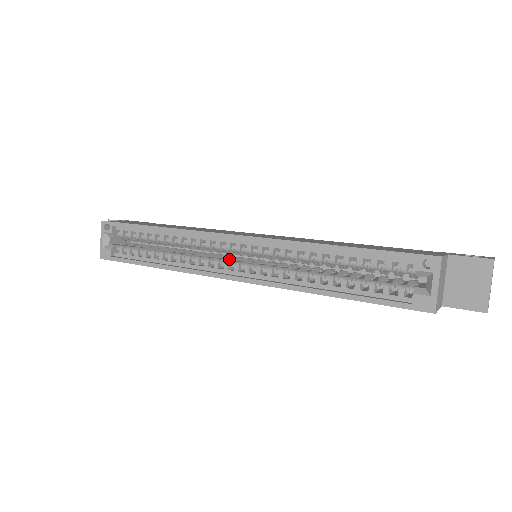
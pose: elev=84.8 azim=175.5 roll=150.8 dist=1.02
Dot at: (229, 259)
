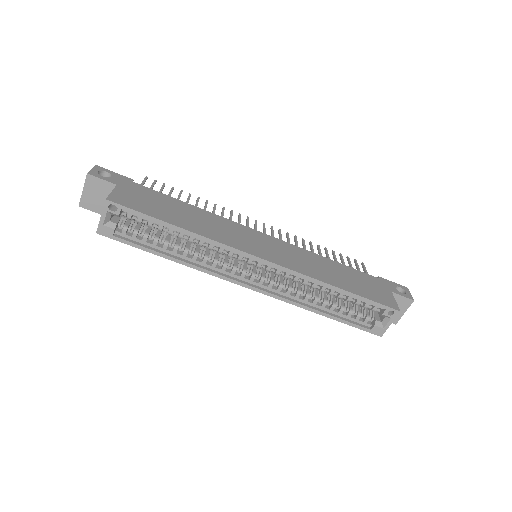
Dot at: (243, 266)
